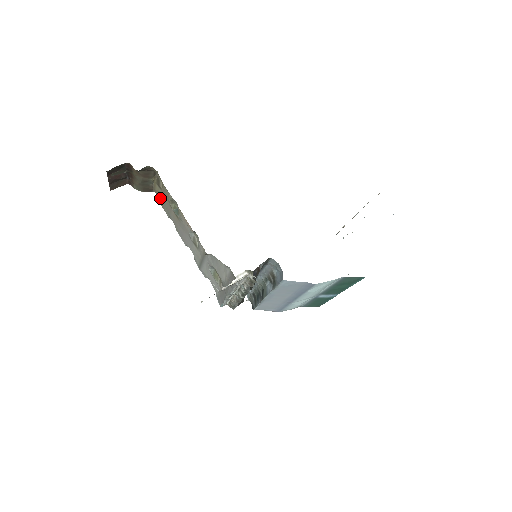
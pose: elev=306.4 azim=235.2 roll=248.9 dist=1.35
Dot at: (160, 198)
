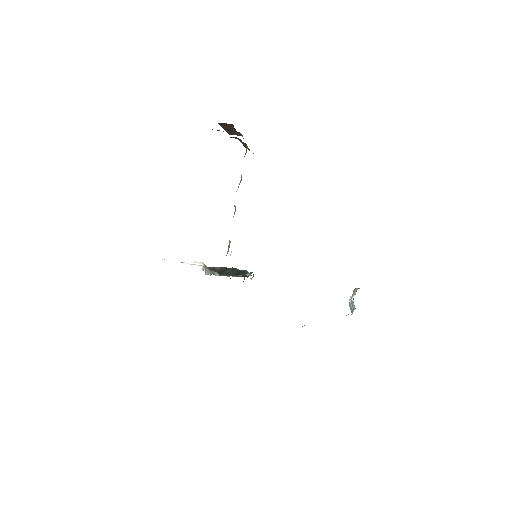
Dot at: occluded
